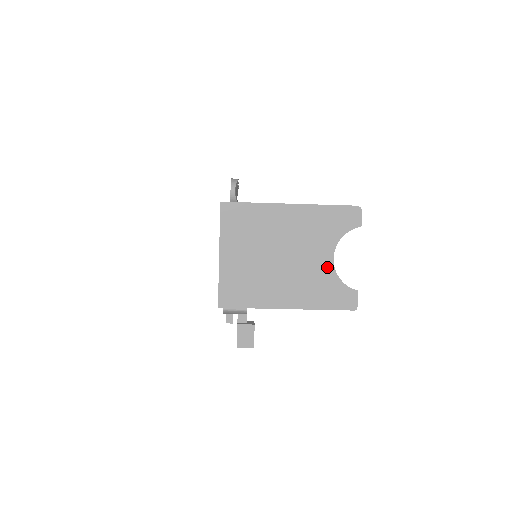
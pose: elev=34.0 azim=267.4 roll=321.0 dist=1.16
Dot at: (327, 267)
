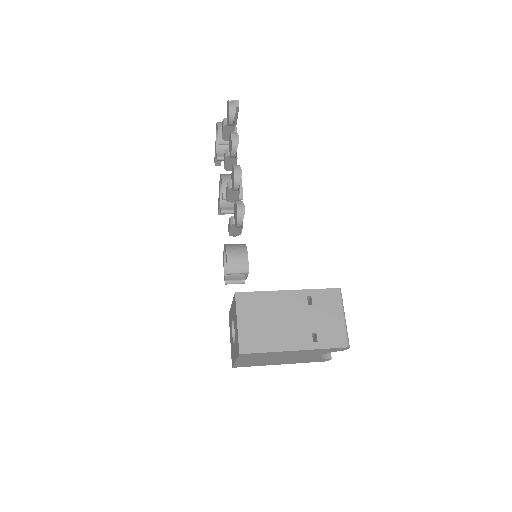
Dot at: (314, 357)
